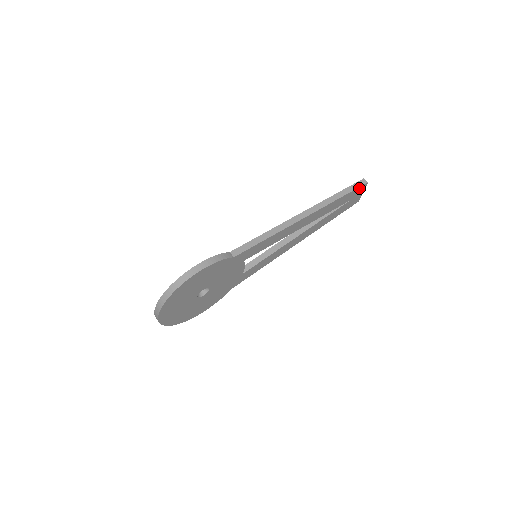
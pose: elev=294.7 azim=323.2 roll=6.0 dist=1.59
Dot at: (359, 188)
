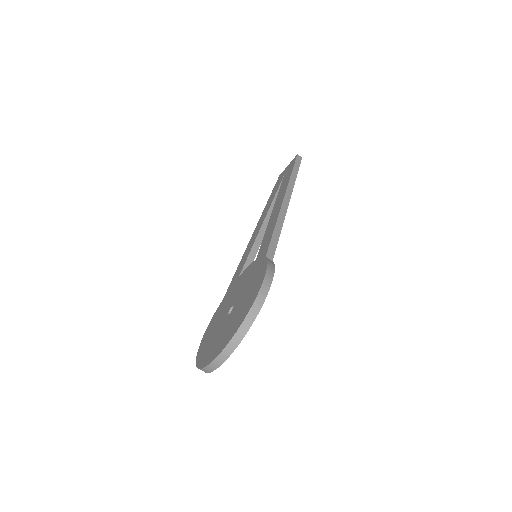
Dot at: occluded
